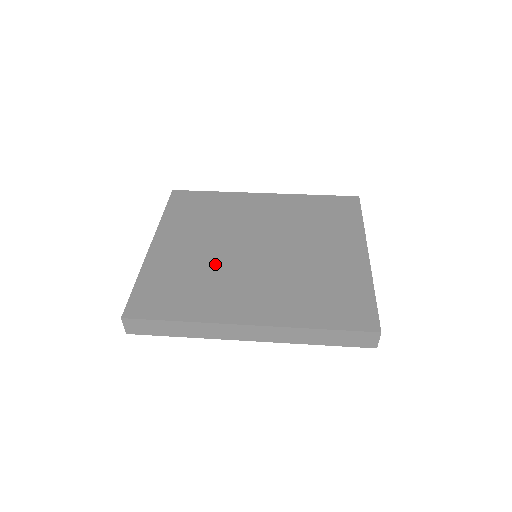
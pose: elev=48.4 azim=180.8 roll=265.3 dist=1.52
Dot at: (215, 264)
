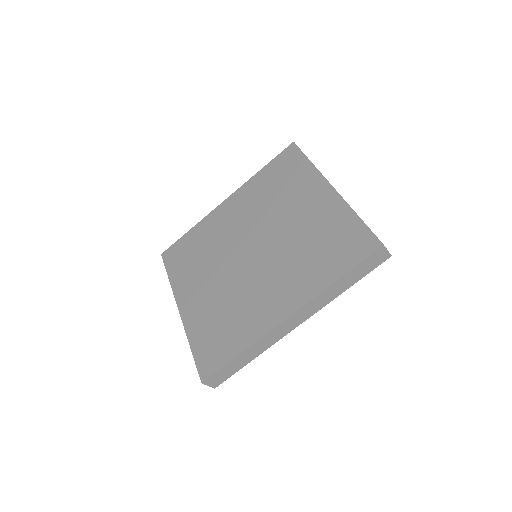
Dot at: (232, 289)
